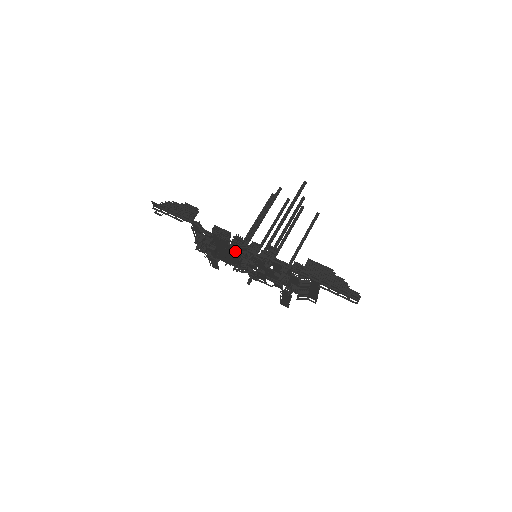
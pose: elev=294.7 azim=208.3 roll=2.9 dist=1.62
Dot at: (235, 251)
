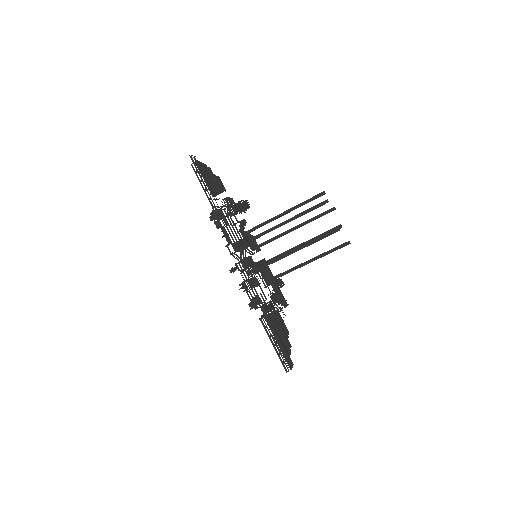
Dot at: occluded
